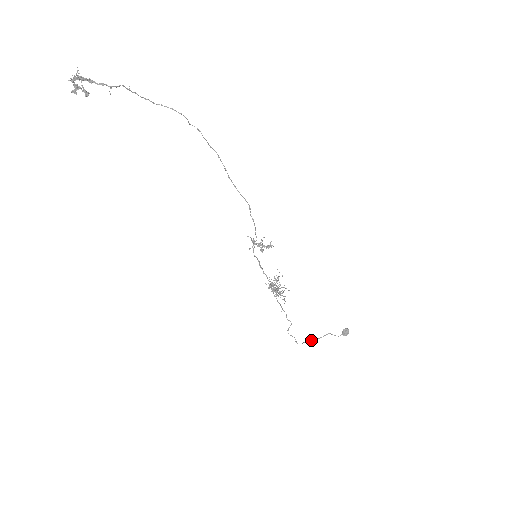
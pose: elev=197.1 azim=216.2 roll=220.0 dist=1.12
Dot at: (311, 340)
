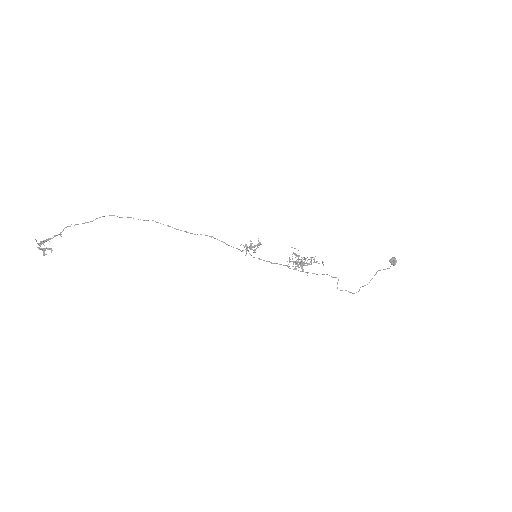
Dot at: occluded
